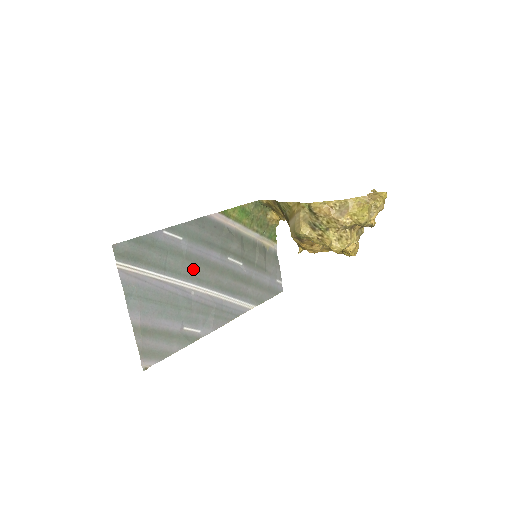
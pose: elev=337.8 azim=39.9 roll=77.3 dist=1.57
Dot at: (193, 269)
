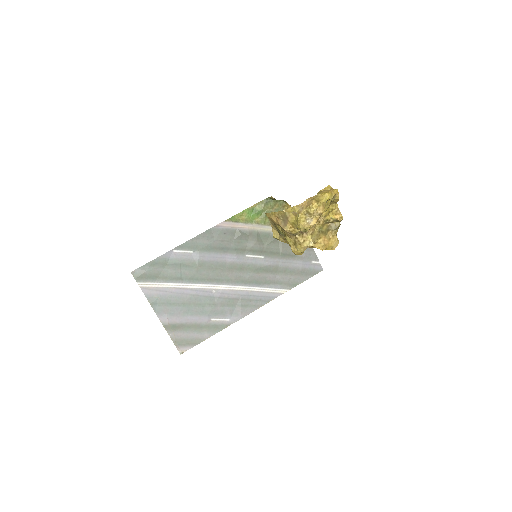
Dot at: (209, 273)
